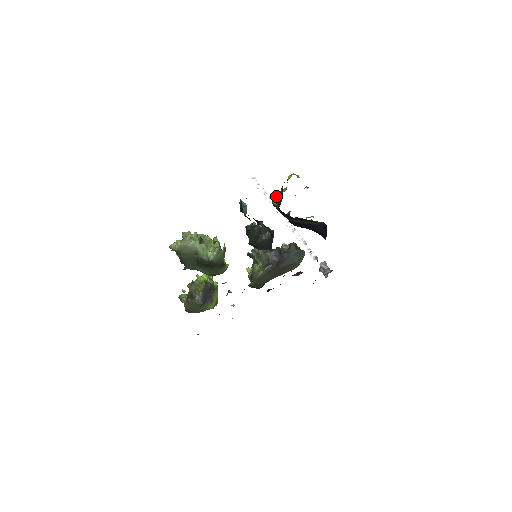
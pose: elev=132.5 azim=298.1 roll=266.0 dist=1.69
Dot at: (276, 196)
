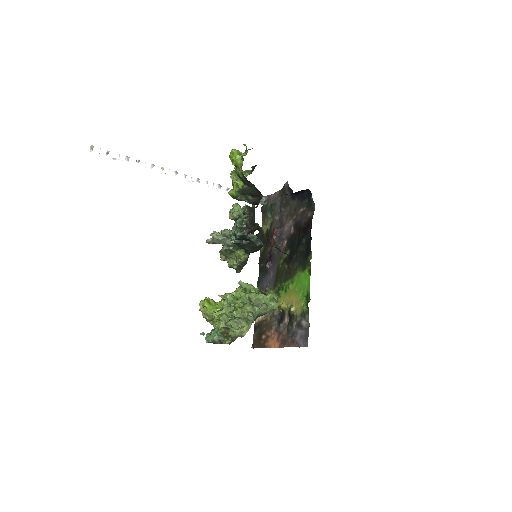
Dot at: (241, 192)
